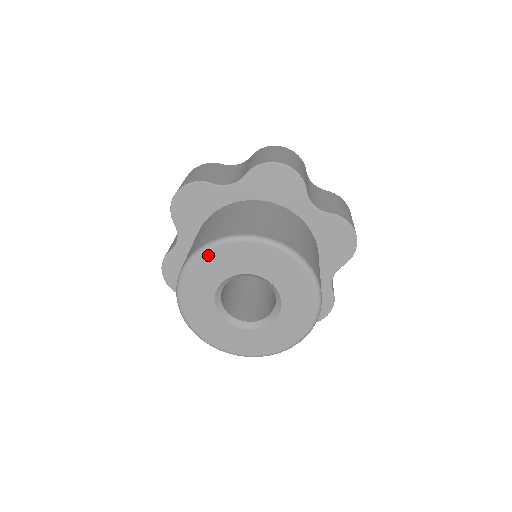
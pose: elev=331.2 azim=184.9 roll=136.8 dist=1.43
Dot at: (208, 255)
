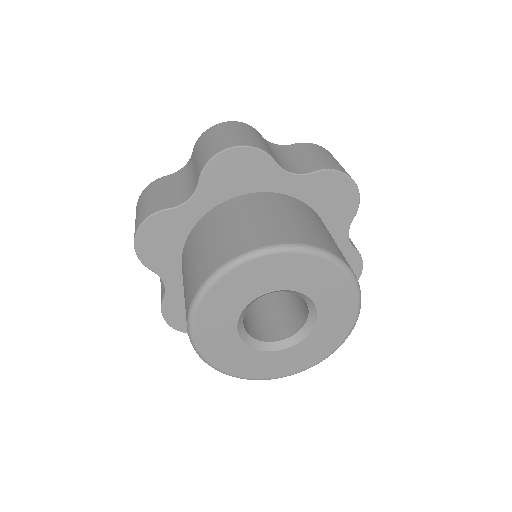
Dot at: (282, 258)
